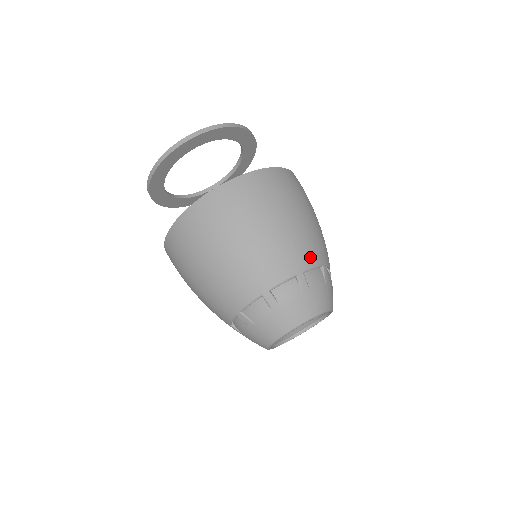
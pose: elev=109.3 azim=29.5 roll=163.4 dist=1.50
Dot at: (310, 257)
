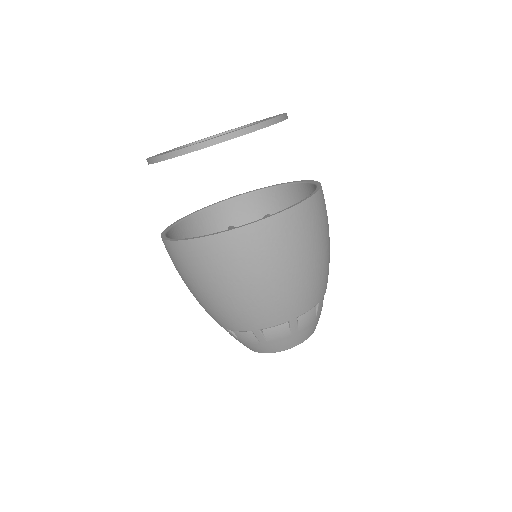
Dot at: occluded
